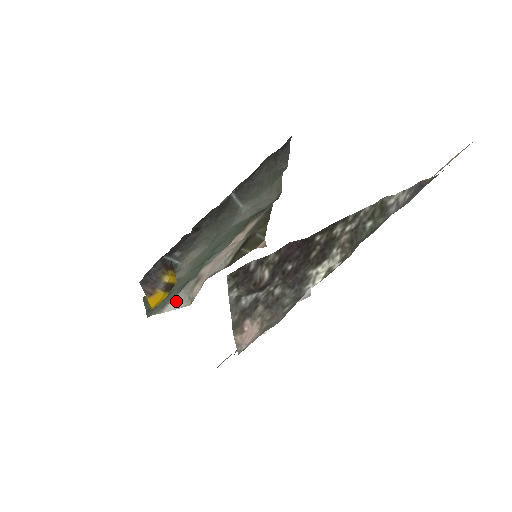
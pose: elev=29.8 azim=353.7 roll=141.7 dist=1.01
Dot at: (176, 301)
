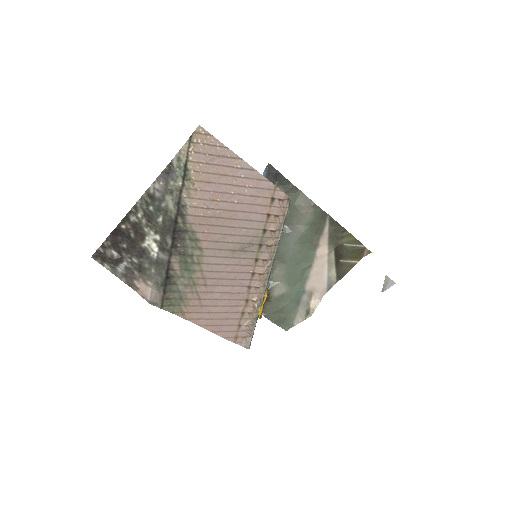
Dot at: (300, 314)
